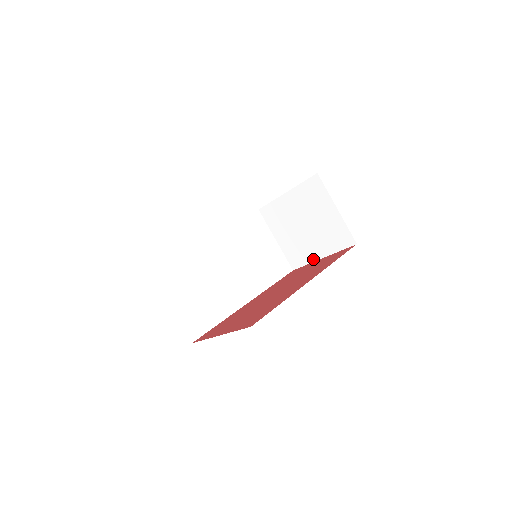
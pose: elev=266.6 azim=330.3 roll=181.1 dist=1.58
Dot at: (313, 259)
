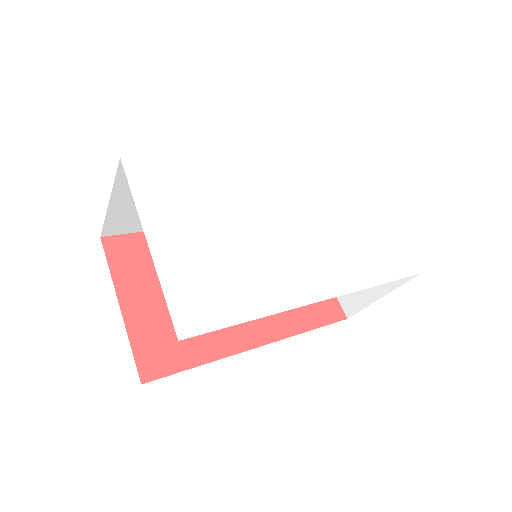
Dot at: occluded
